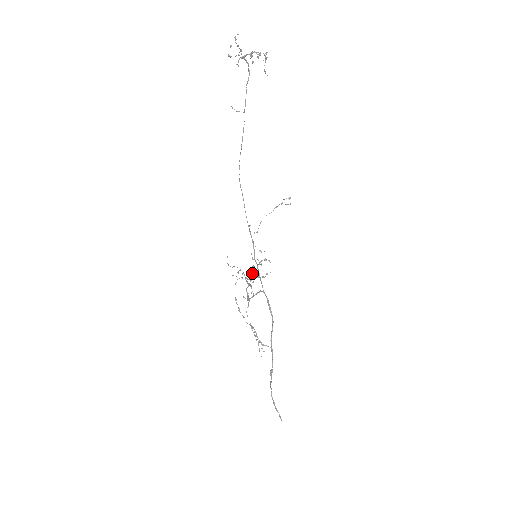
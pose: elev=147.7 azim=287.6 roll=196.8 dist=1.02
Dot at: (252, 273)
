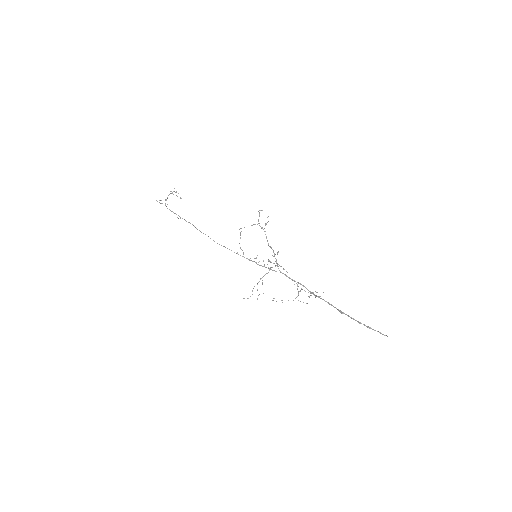
Dot at: (262, 227)
